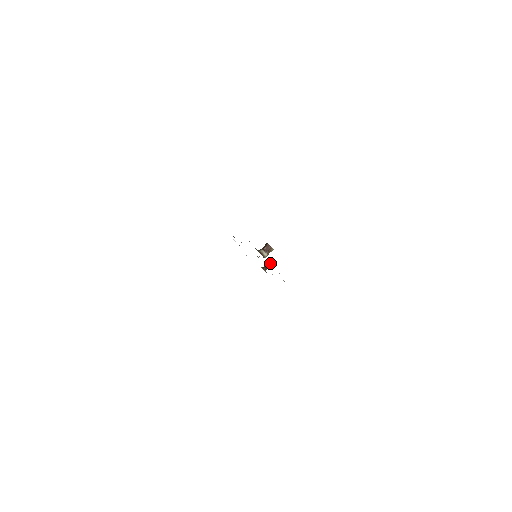
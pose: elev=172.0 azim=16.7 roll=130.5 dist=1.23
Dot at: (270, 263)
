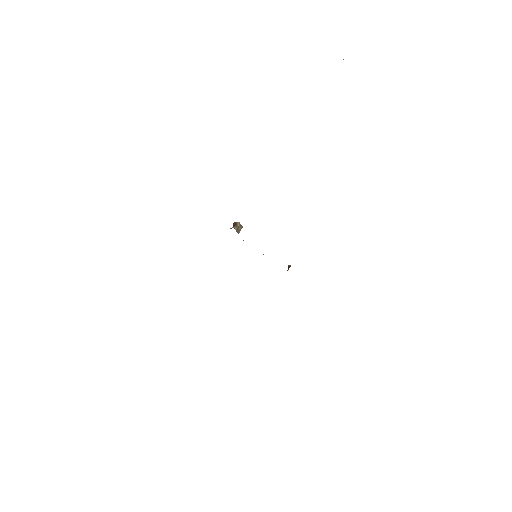
Dot at: occluded
